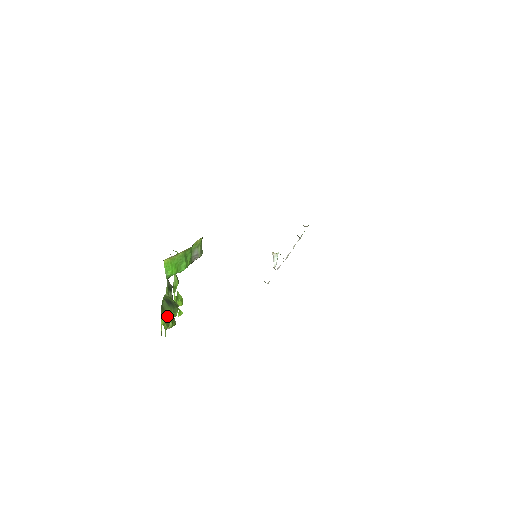
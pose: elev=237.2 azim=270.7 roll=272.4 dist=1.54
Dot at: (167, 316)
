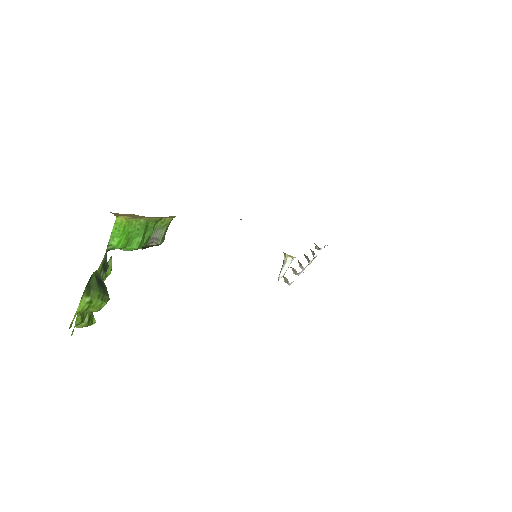
Dot at: (90, 301)
